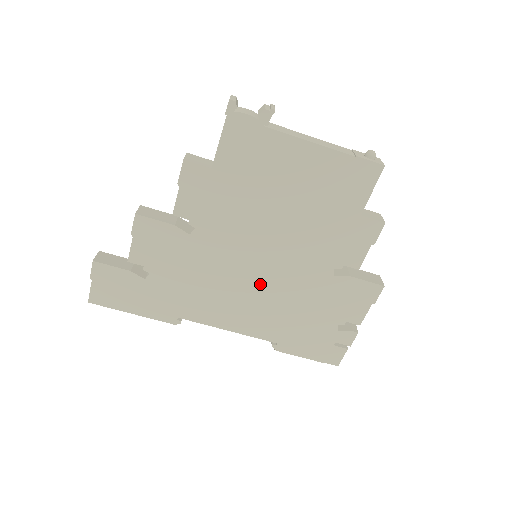
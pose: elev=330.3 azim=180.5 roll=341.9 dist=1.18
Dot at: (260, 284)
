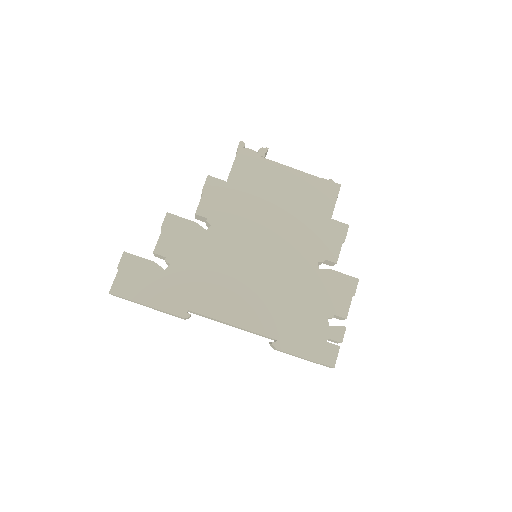
Dot at: (260, 276)
